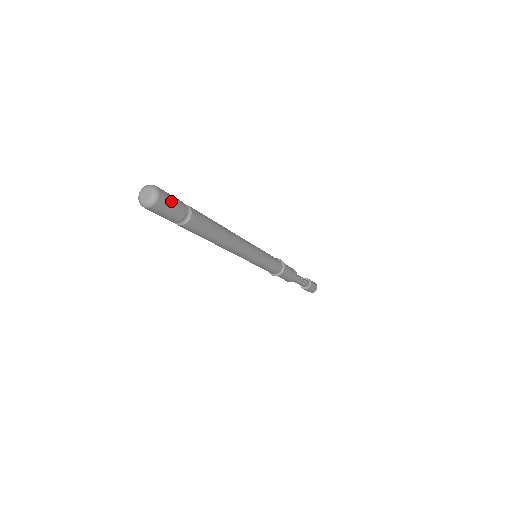
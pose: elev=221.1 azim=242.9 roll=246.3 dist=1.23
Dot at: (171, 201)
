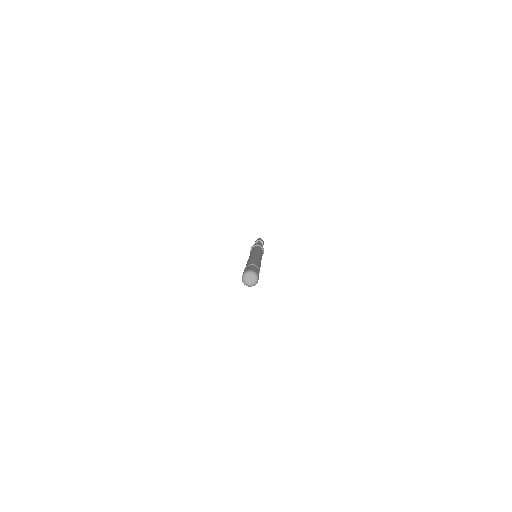
Dot at: occluded
